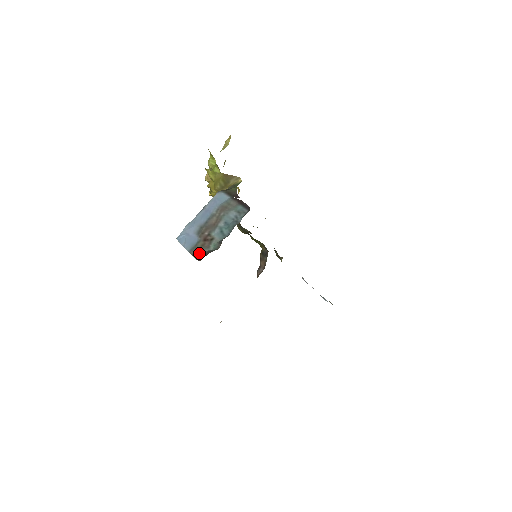
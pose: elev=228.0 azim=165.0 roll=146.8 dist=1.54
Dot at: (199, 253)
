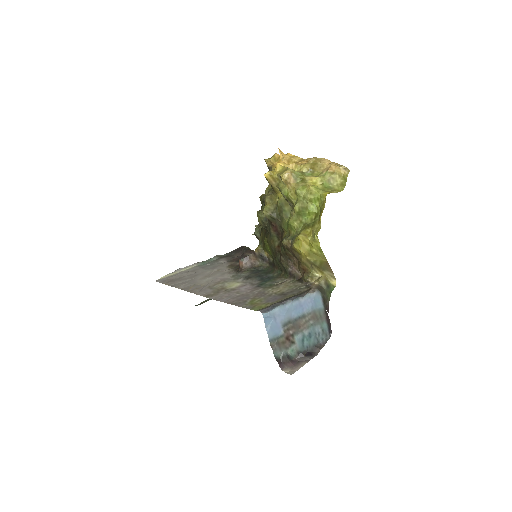
Dot at: (278, 350)
